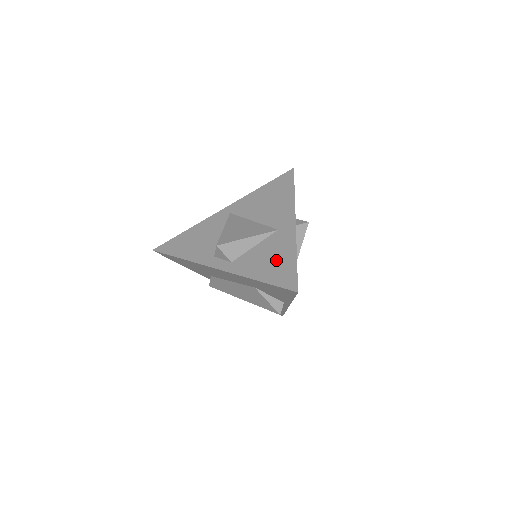
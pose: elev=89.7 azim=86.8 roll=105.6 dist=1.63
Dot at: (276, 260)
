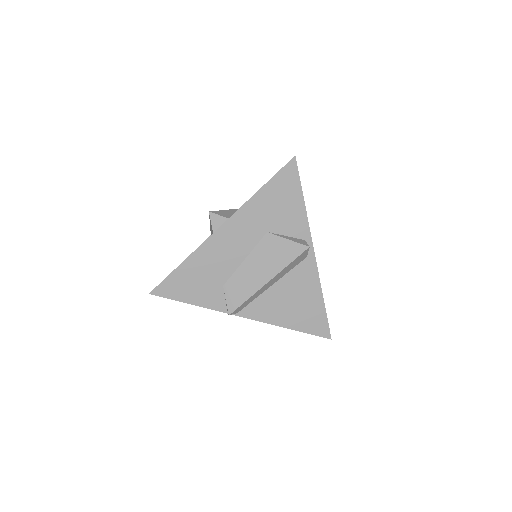
Dot at: occluded
